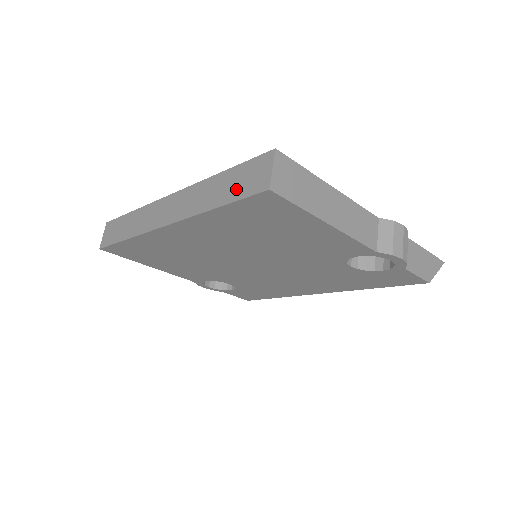
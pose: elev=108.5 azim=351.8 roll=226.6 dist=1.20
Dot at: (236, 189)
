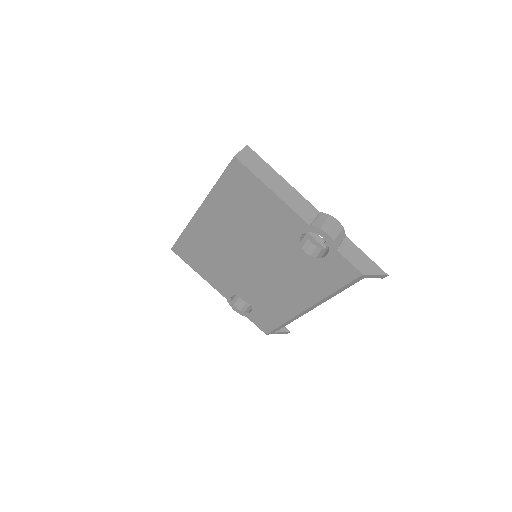
Dot at: occluded
